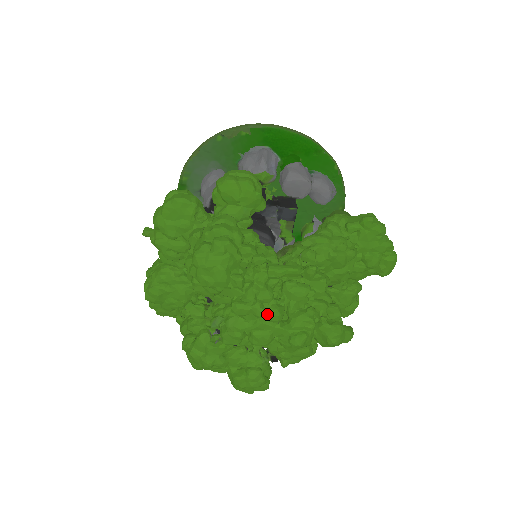
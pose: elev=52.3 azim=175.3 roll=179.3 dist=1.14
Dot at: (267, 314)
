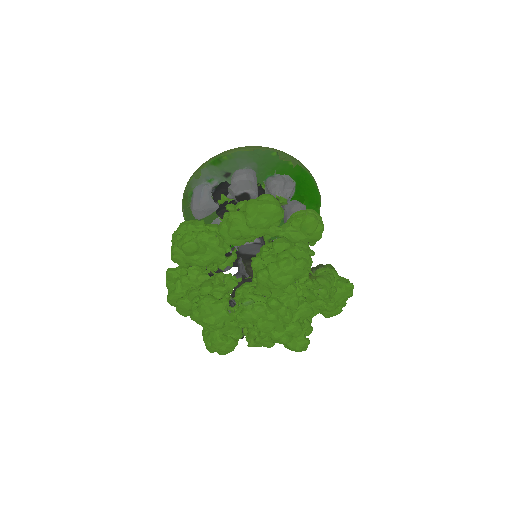
Dot at: (286, 316)
